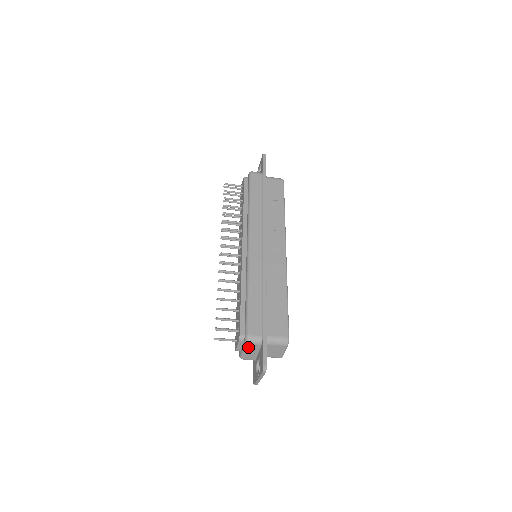
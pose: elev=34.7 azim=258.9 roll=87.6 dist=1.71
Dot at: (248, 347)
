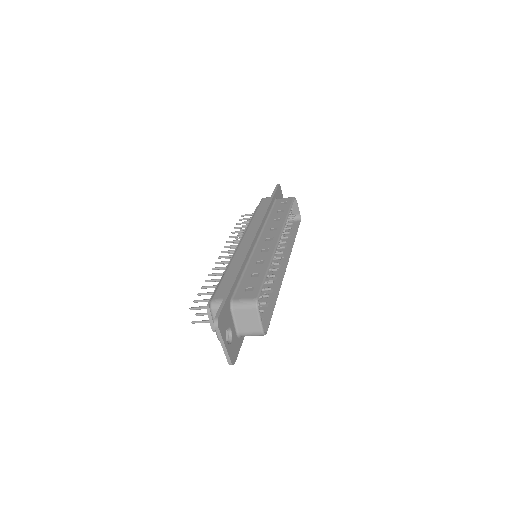
Dot at: occluded
